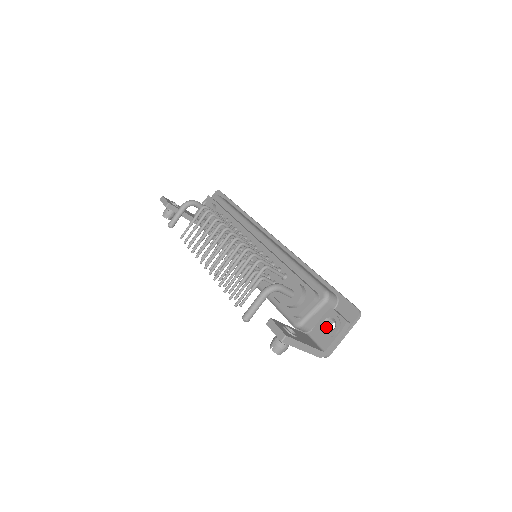
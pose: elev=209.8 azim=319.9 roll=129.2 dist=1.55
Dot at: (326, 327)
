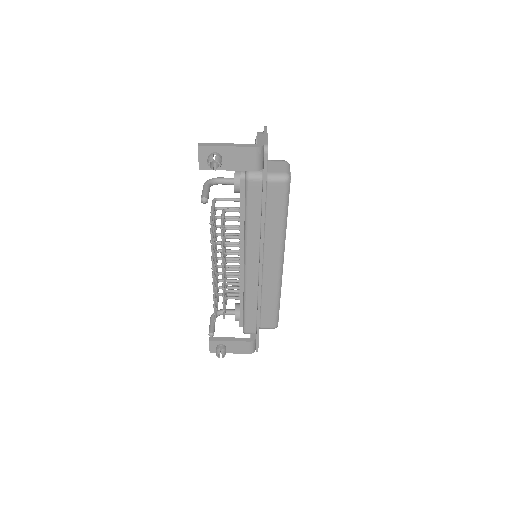
Dot at: occluded
